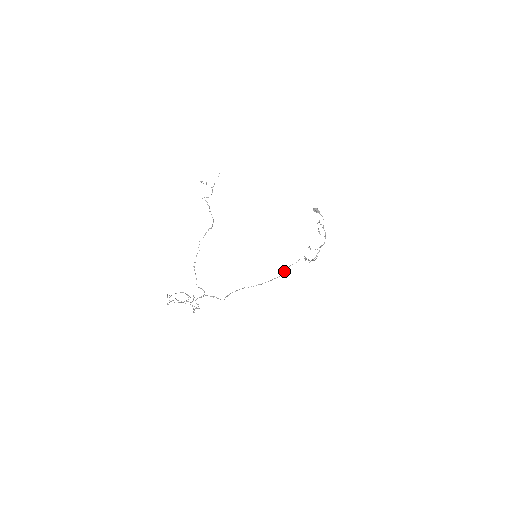
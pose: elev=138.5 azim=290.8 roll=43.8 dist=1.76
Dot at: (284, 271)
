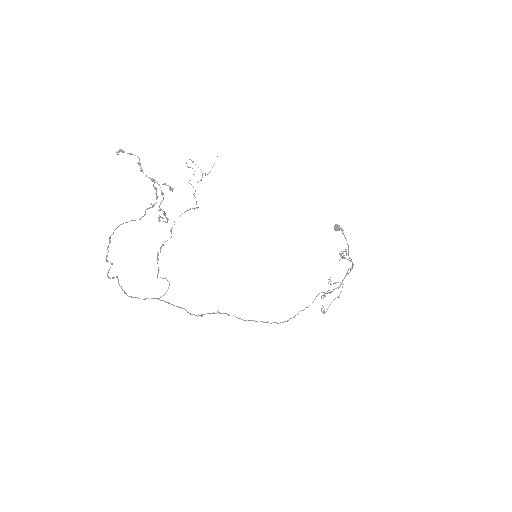
Dot at: (290, 318)
